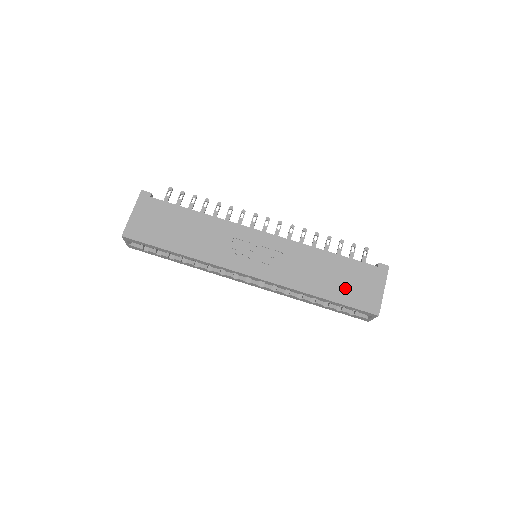
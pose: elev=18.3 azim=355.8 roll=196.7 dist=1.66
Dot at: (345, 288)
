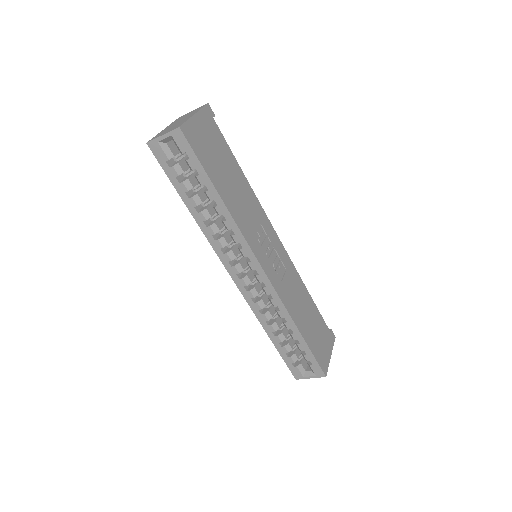
Dot at: (314, 336)
